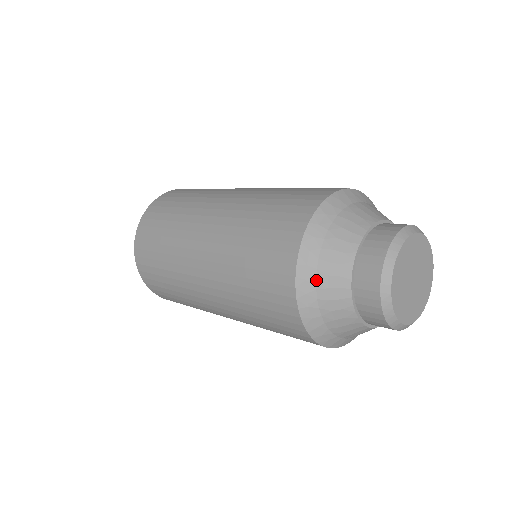
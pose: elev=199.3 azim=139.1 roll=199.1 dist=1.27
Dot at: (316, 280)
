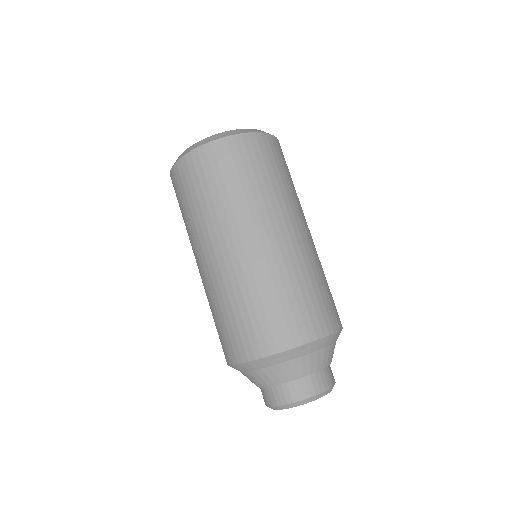
Dot at: occluded
